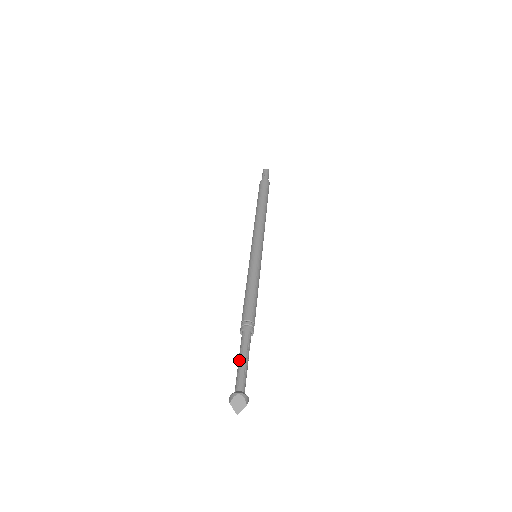
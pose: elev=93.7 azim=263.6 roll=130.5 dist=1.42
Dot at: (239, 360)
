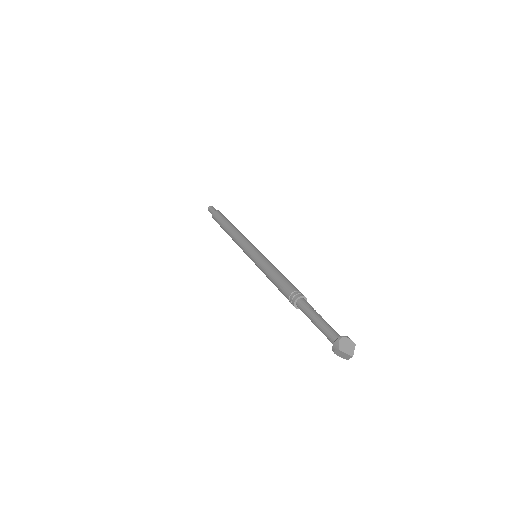
Dot at: (314, 320)
